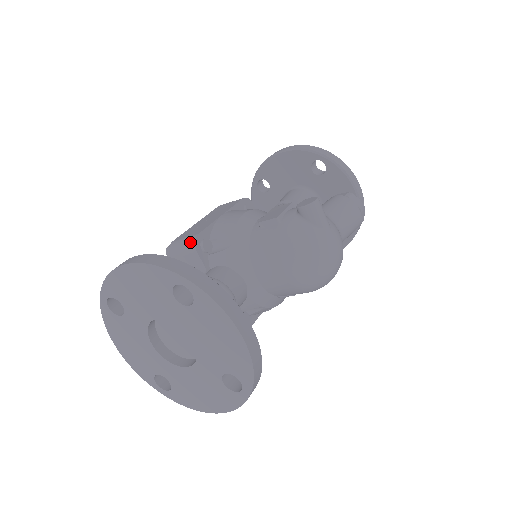
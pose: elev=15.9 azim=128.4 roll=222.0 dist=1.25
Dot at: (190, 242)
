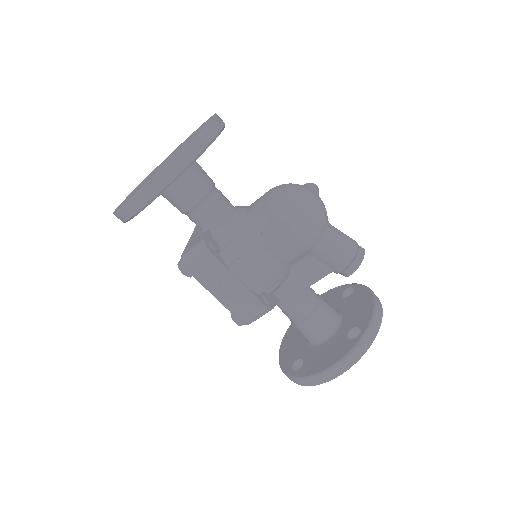
Dot at: occluded
